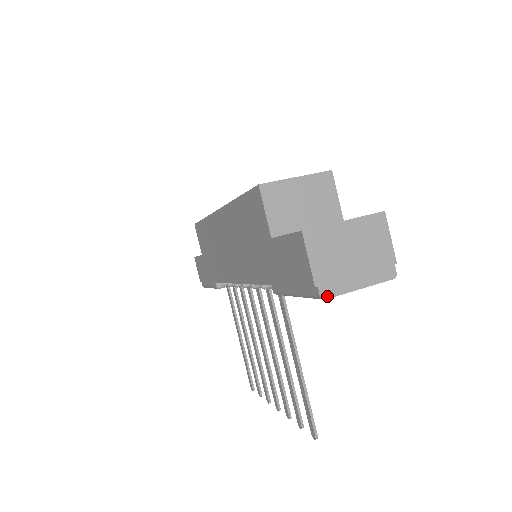
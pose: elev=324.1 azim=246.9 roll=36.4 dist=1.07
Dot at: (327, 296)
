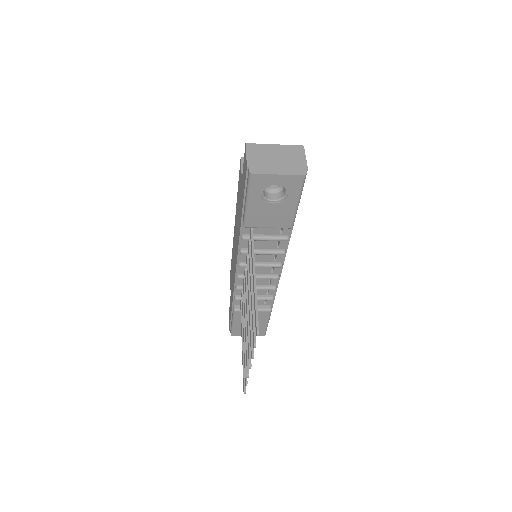
Dot at: (254, 172)
